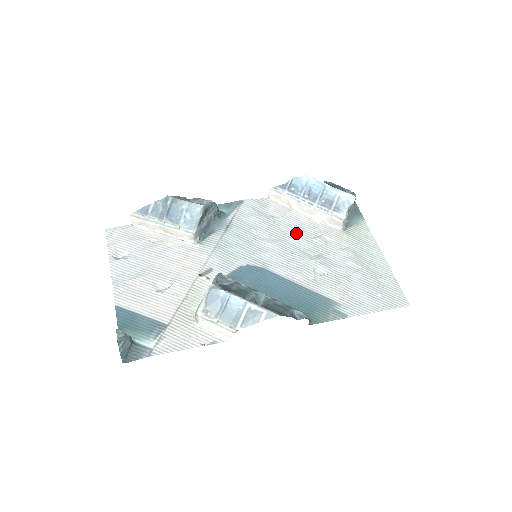
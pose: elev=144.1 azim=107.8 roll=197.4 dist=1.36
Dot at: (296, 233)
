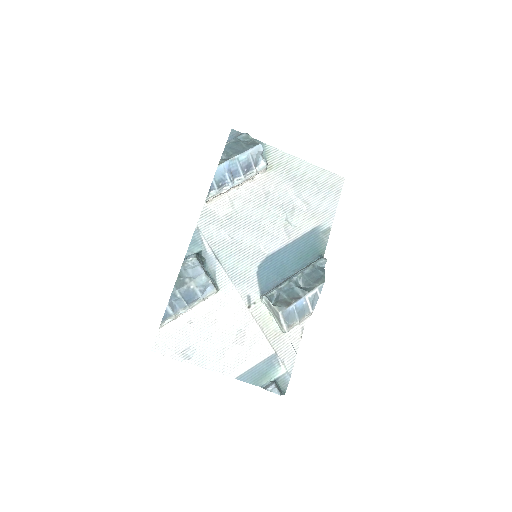
Dot at: (250, 209)
